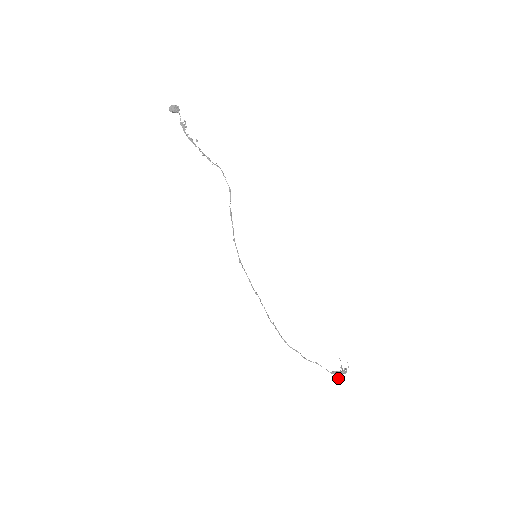
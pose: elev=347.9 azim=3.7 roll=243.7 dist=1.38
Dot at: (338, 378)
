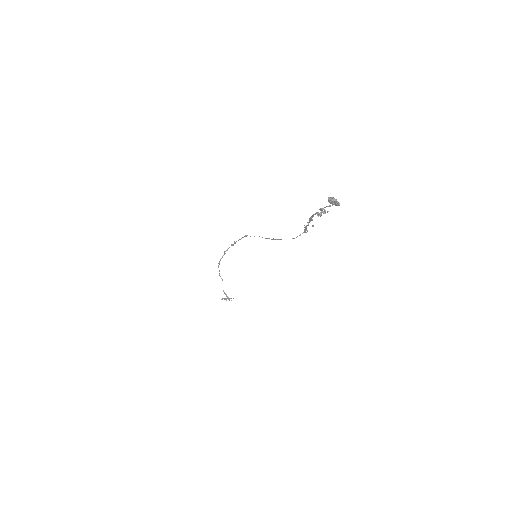
Dot at: (222, 299)
